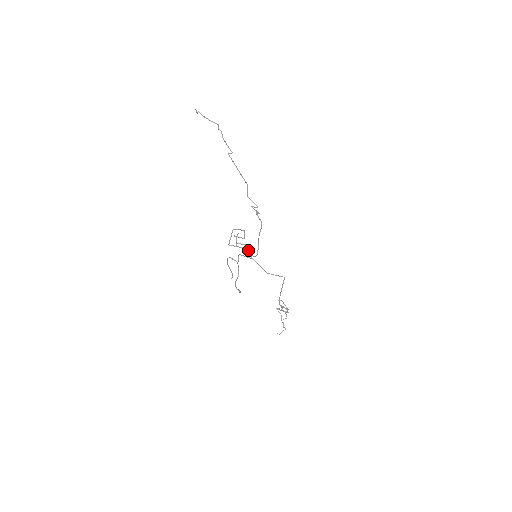
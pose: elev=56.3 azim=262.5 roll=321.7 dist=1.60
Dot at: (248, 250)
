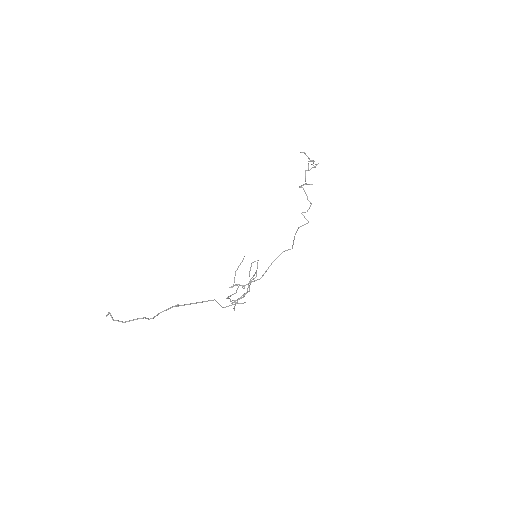
Dot at: occluded
